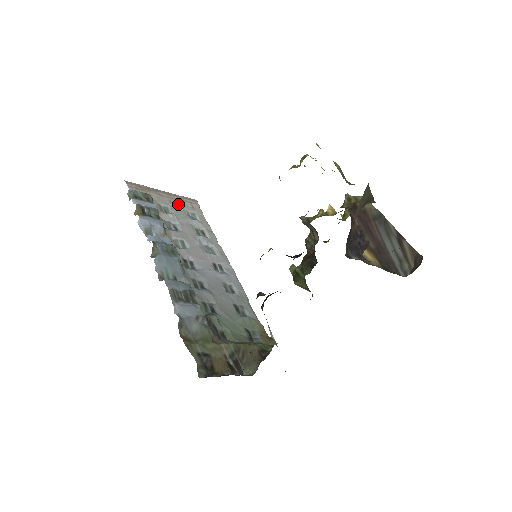
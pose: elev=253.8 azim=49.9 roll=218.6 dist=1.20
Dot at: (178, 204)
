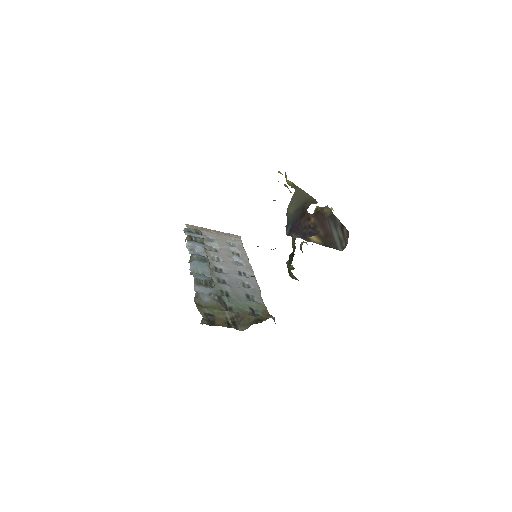
Dot at: (223, 238)
